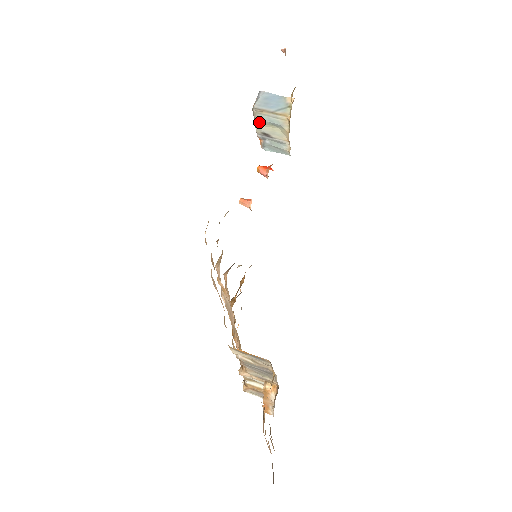
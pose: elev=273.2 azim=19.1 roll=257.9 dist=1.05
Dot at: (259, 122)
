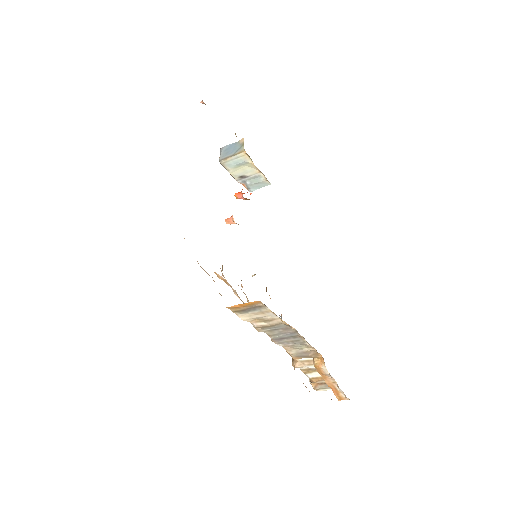
Dot at: (230, 170)
